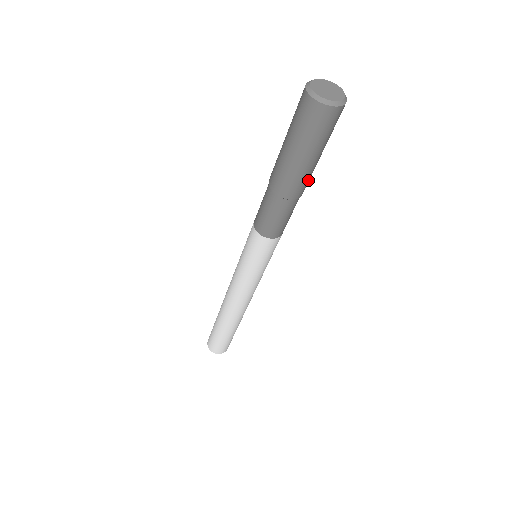
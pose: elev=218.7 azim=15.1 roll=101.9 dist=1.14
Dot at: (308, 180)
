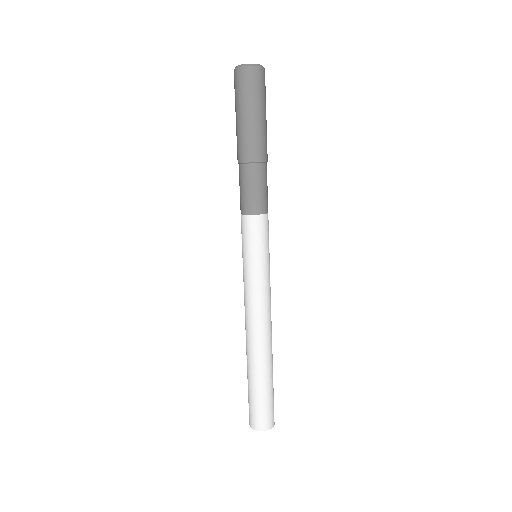
Dot at: (261, 143)
